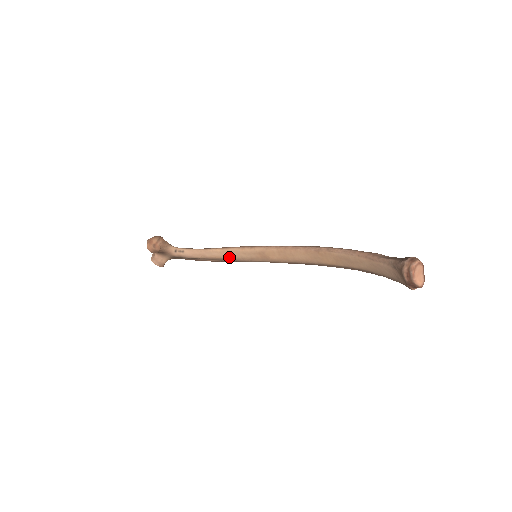
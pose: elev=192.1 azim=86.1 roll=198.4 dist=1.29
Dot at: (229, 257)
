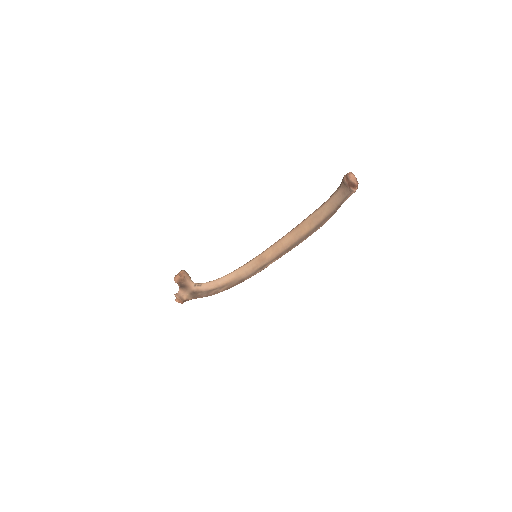
Dot at: (236, 277)
